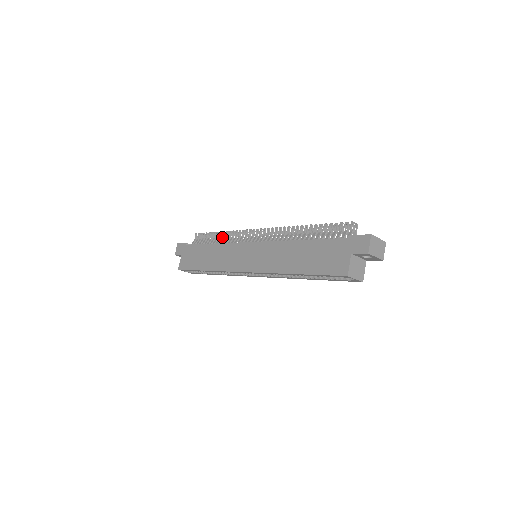
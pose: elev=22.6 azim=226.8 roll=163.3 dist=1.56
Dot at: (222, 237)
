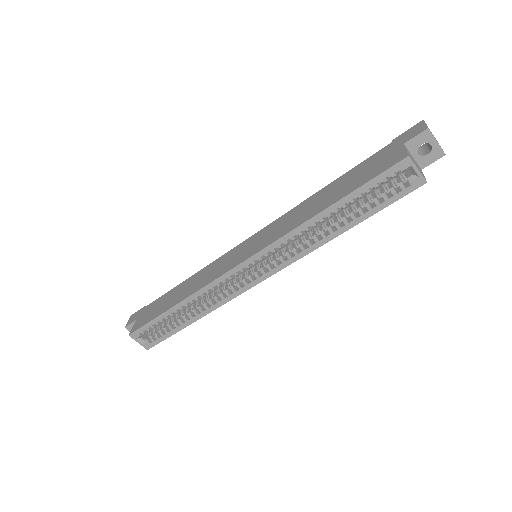
Dot at: occluded
